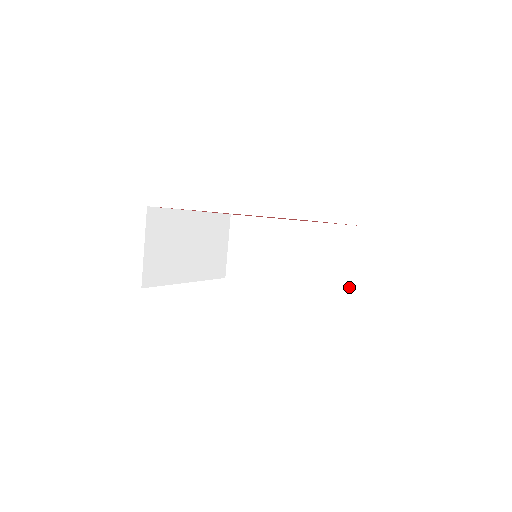
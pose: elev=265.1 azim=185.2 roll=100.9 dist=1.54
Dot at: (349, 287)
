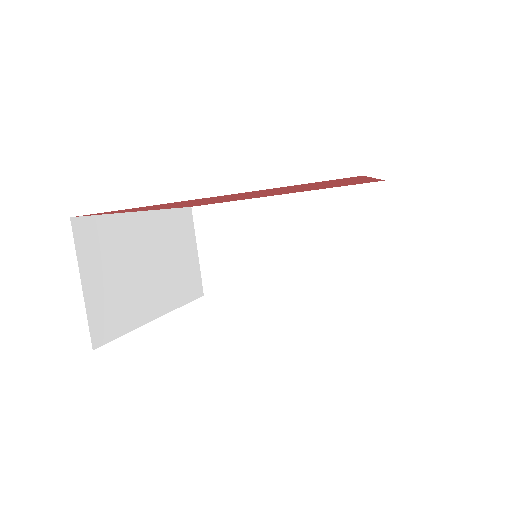
Dot at: (386, 268)
